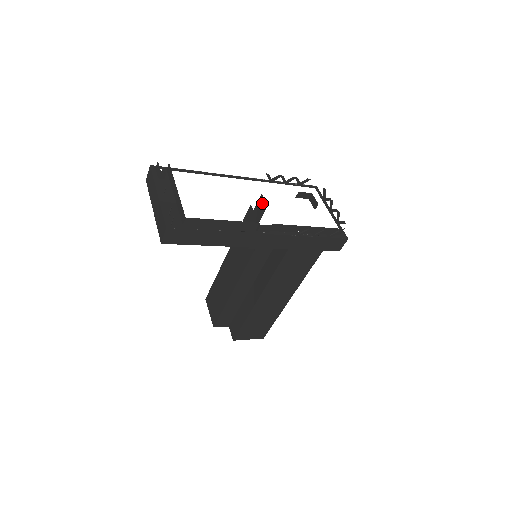
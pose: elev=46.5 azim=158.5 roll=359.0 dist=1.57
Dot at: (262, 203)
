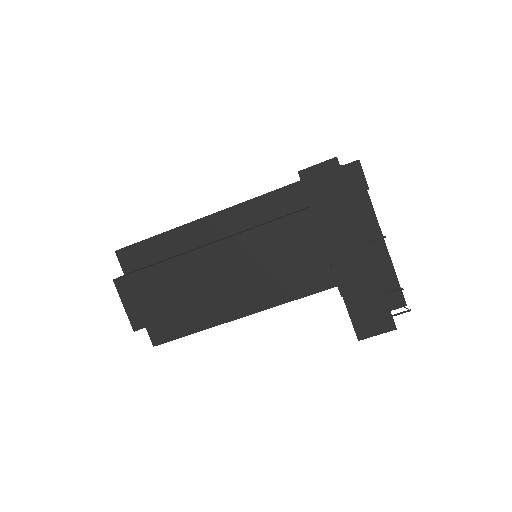
Dot at: (303, 193)
